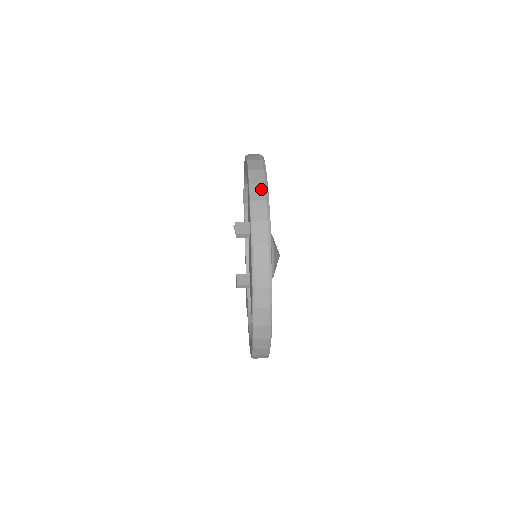
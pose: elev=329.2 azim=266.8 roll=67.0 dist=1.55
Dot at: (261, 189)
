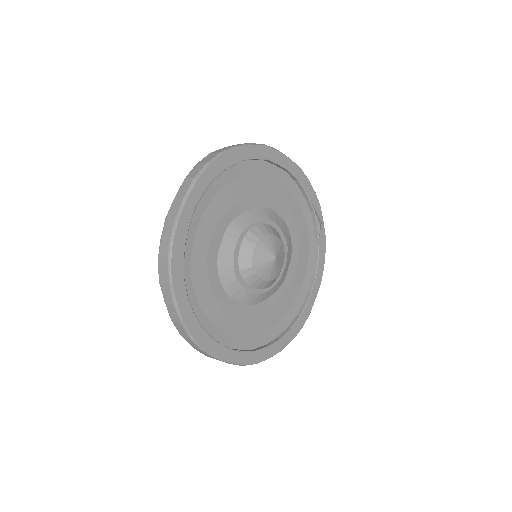
Dot at: (228, 148)
